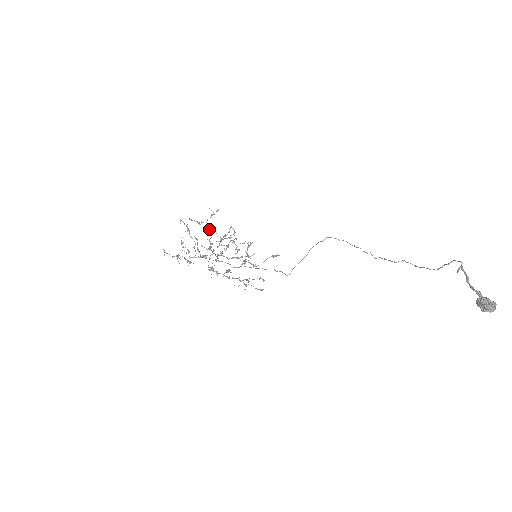
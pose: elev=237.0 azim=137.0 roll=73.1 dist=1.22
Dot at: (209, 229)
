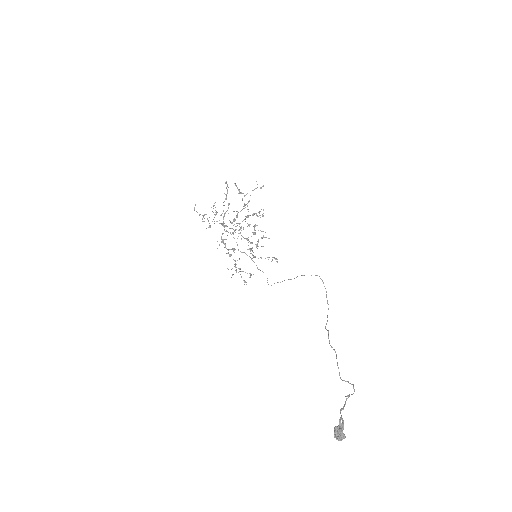
Dot at: occluded
